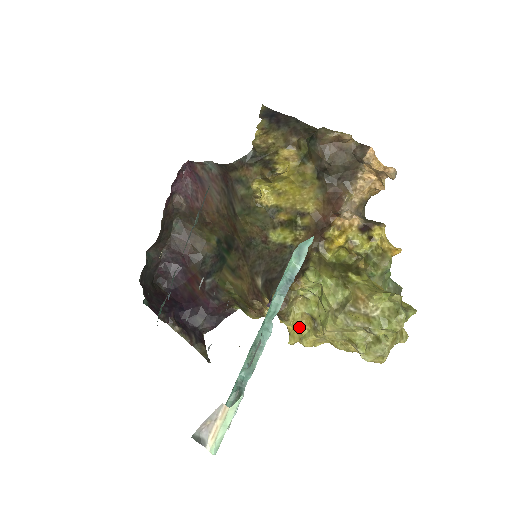
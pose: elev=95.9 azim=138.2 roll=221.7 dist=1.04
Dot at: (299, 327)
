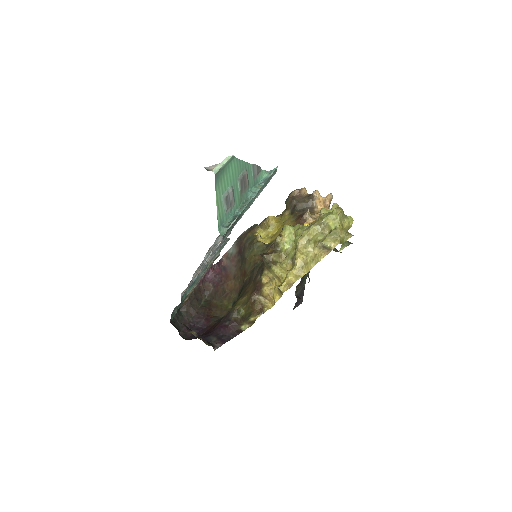
Dot at: (285, 273)
